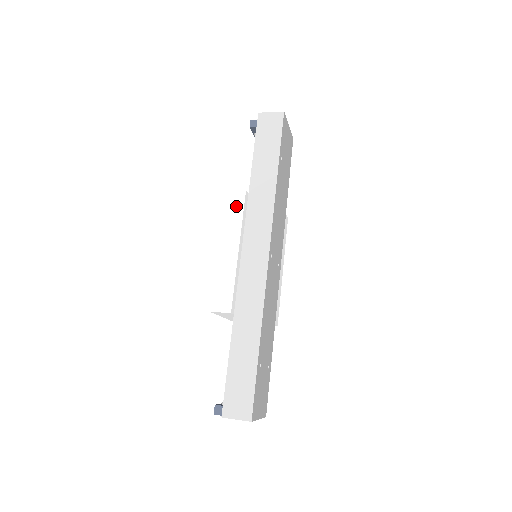
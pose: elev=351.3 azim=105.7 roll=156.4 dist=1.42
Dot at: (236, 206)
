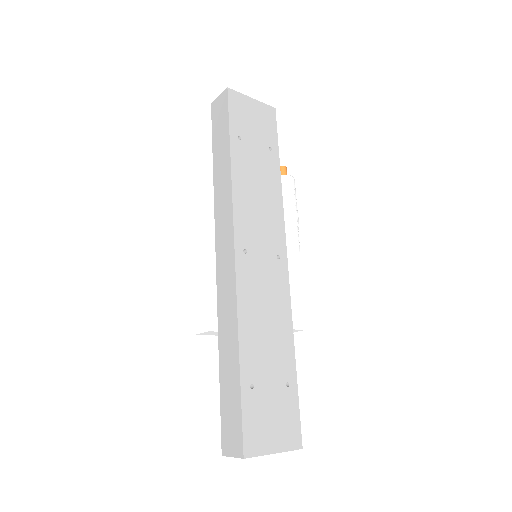
Dot at: (200, 212)
